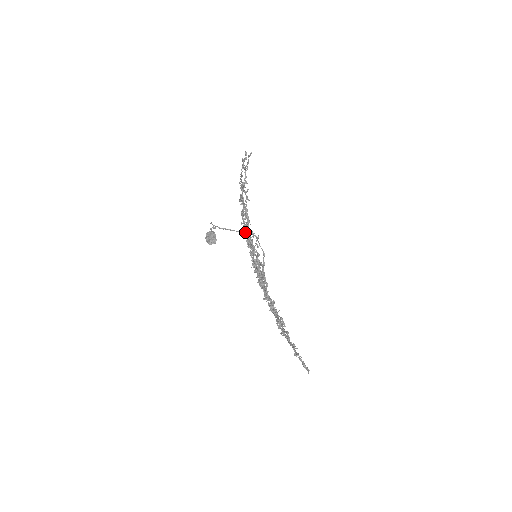
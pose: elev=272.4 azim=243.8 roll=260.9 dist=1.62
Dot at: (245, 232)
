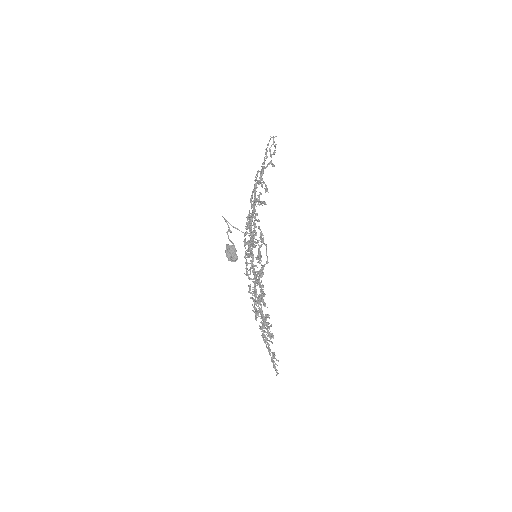
Dot at: (257, 240)
